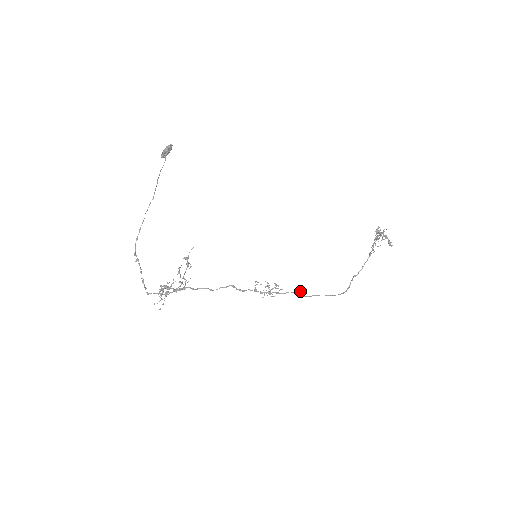
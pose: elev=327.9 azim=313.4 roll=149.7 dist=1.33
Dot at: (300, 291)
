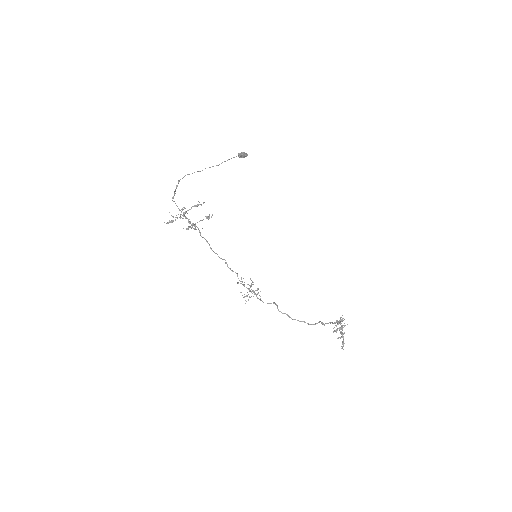
Dot at: occluded
